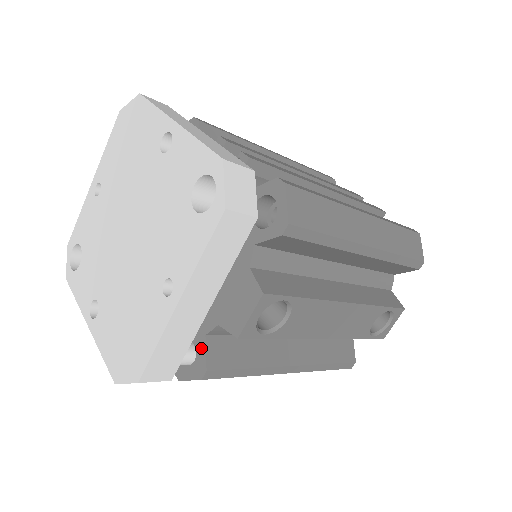
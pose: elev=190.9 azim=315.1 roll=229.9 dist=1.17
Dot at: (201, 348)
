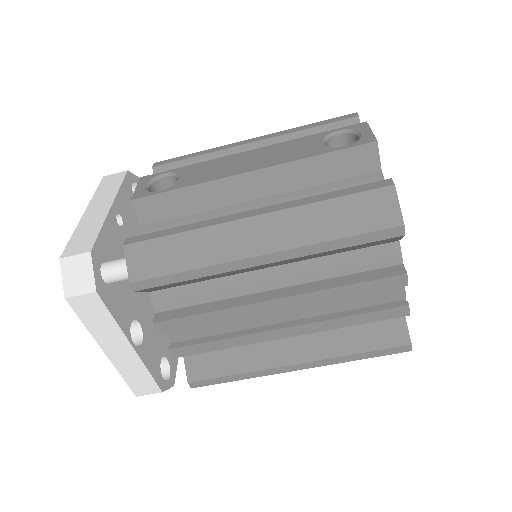
Dot at: occluded
